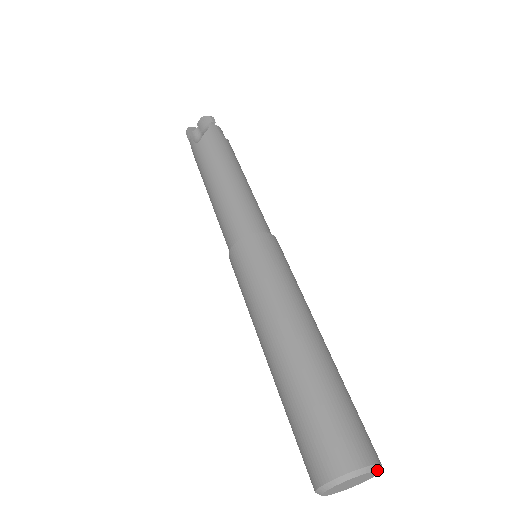
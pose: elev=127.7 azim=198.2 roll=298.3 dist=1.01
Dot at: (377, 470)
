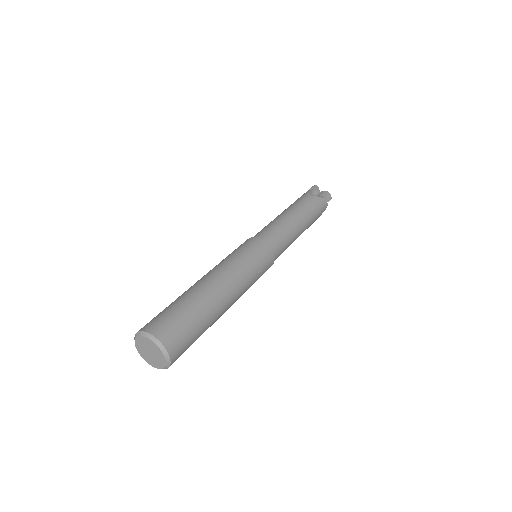
Dot at: (150, 339)
